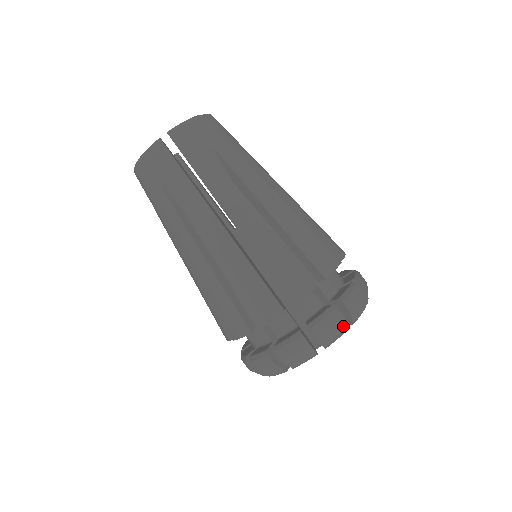
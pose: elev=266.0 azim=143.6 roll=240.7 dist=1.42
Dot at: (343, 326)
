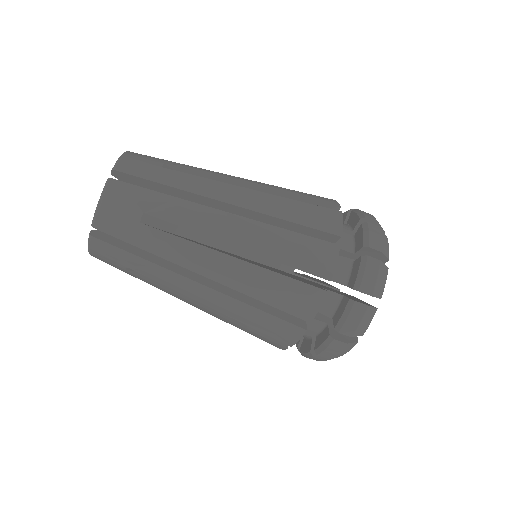
Dot at: (370, 311)
